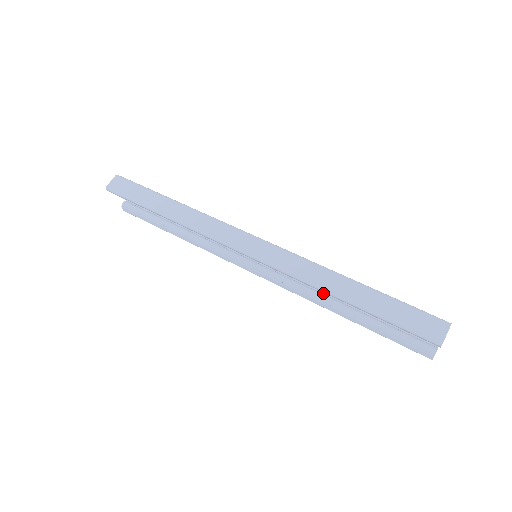
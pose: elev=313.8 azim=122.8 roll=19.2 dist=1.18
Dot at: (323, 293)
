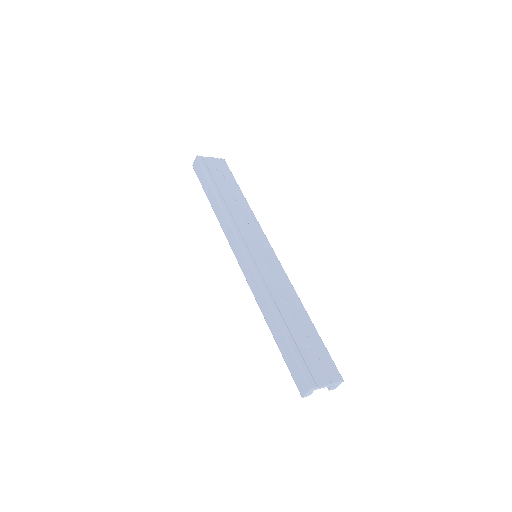
Dot at: occluded
